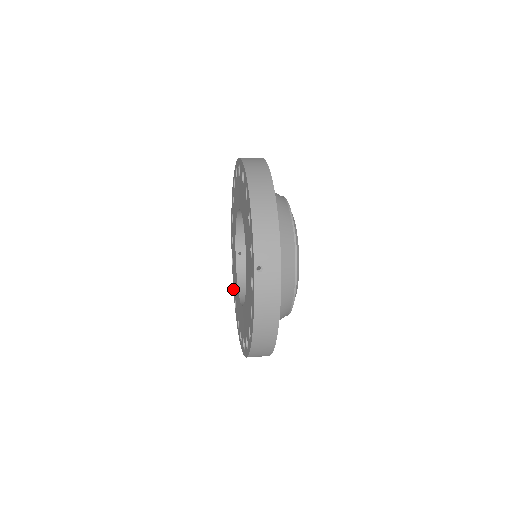
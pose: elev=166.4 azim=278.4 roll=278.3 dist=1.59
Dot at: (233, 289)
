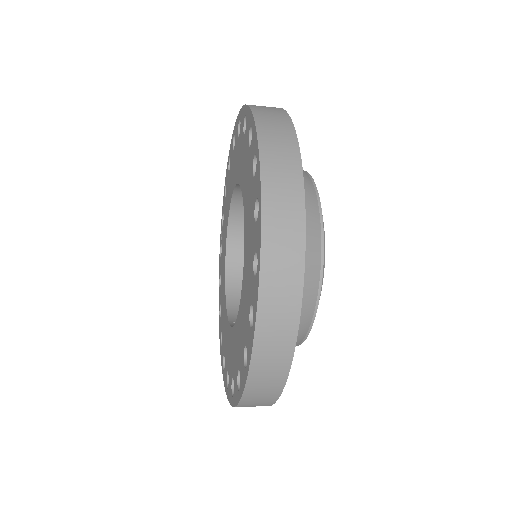
Dot at: (232, 405)
